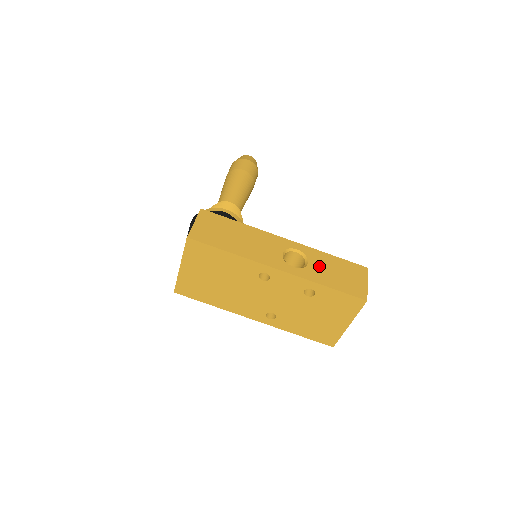
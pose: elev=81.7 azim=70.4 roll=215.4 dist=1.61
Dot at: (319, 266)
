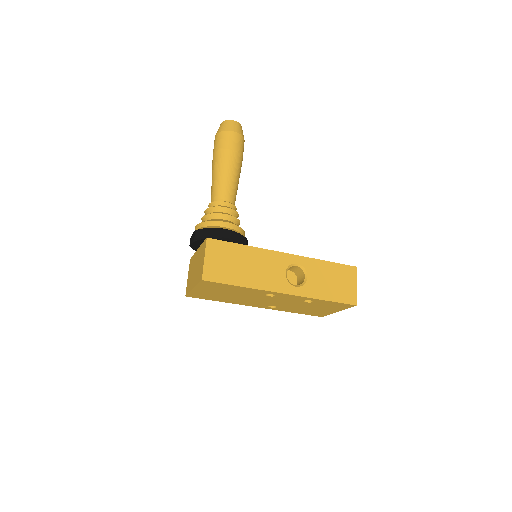
Dot at: (317, 278)
